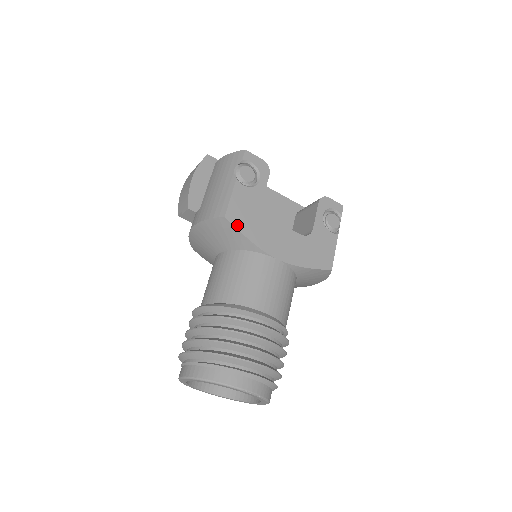
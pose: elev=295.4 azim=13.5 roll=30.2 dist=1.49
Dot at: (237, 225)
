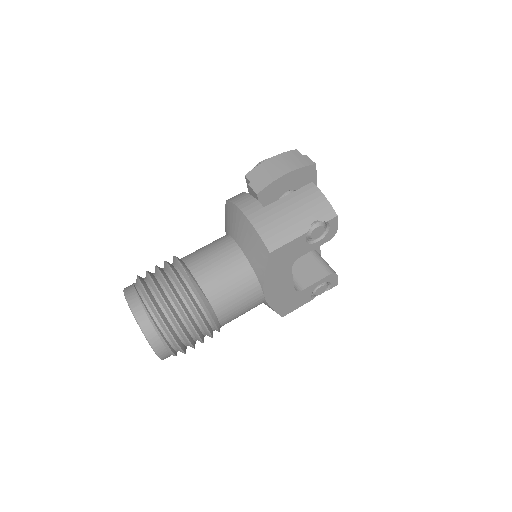
Dot at: (270, 262)
